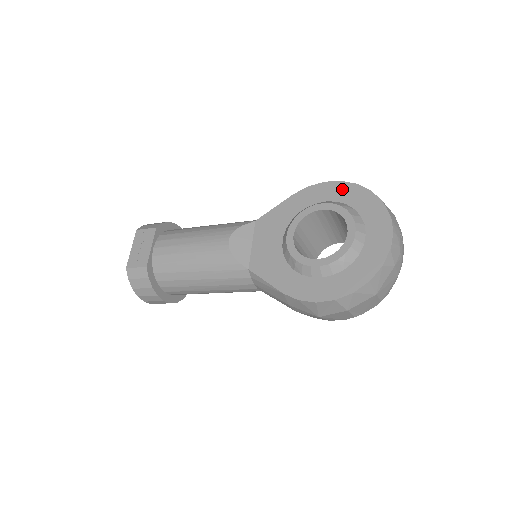
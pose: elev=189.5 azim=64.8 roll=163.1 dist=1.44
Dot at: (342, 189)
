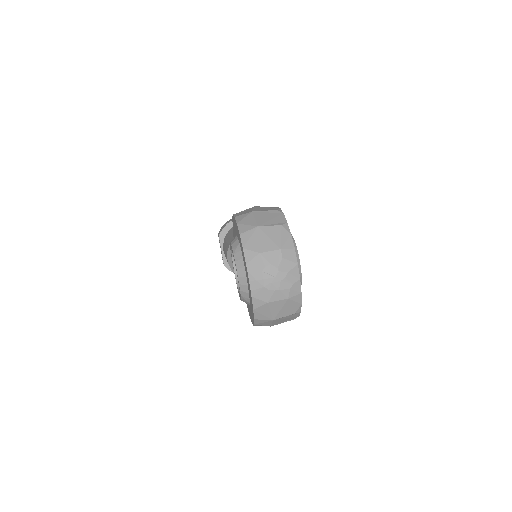
Dot at: (236, 226)
